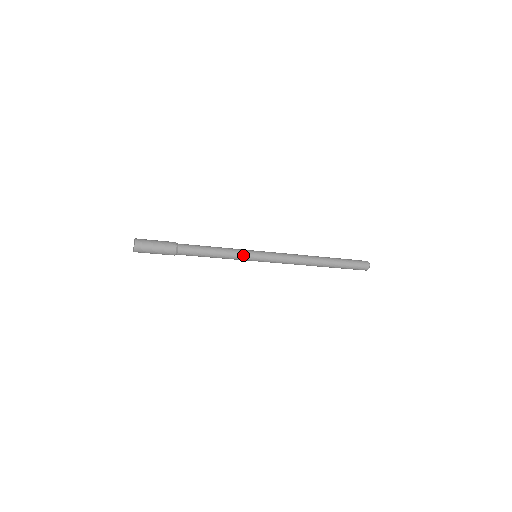
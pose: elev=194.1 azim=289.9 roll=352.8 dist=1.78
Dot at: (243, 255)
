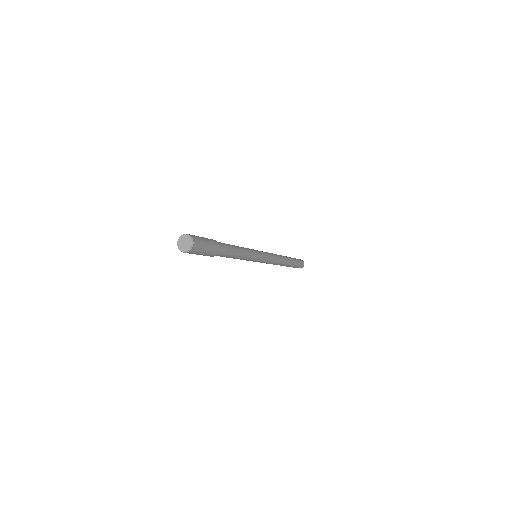
Dot at: (254, 252)
